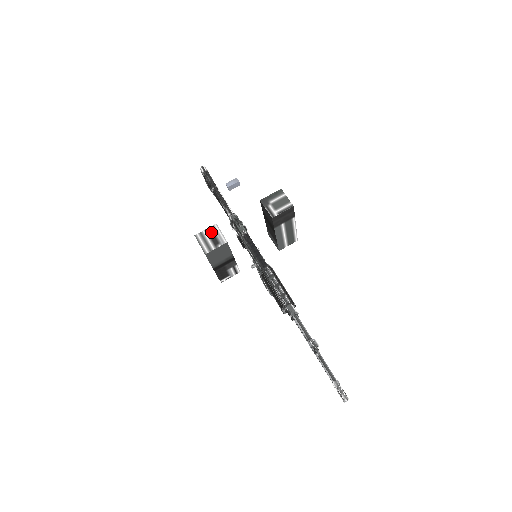
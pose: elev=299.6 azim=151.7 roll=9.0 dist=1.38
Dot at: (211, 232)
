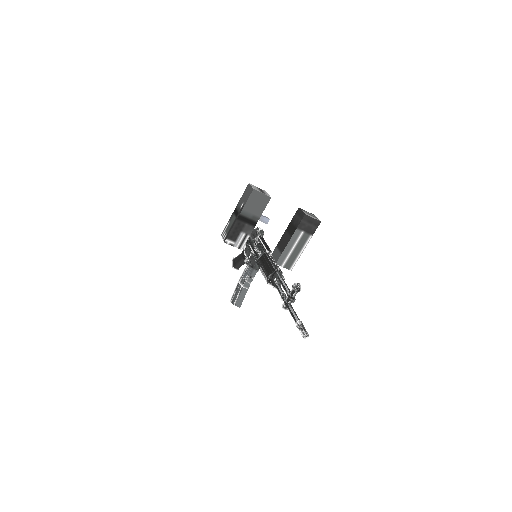
Dot at: (261, 190)
